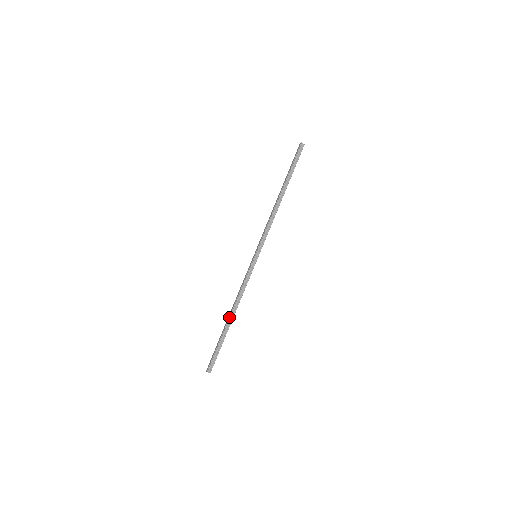
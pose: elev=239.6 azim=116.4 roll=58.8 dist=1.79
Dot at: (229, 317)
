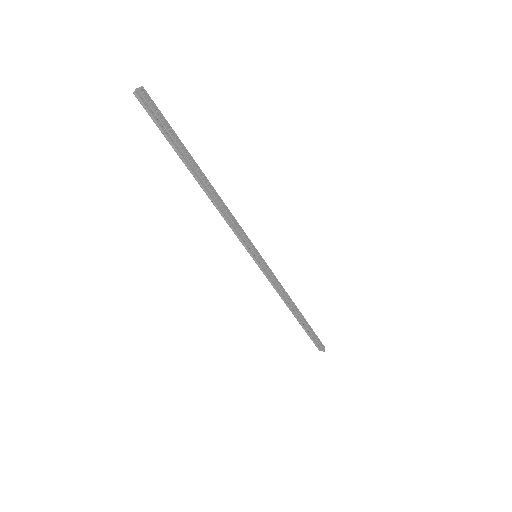
Dot at: (292, 313)
